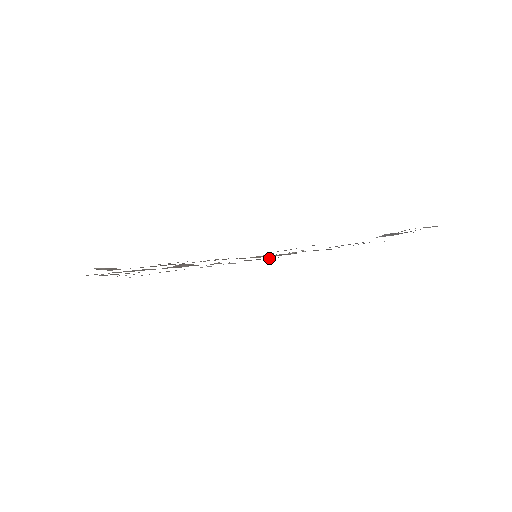
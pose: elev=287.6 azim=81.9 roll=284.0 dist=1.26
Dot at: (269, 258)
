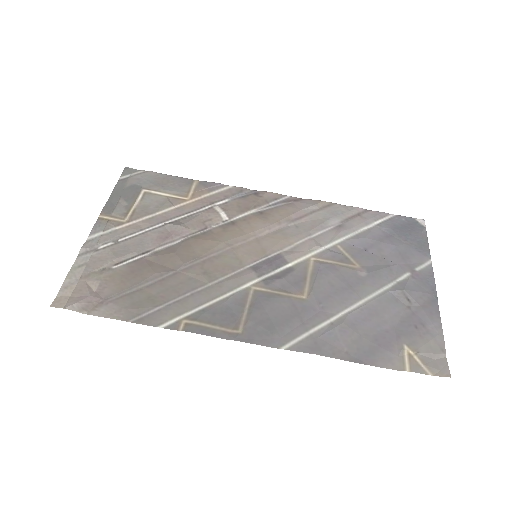
Dot at: (286, 196)
